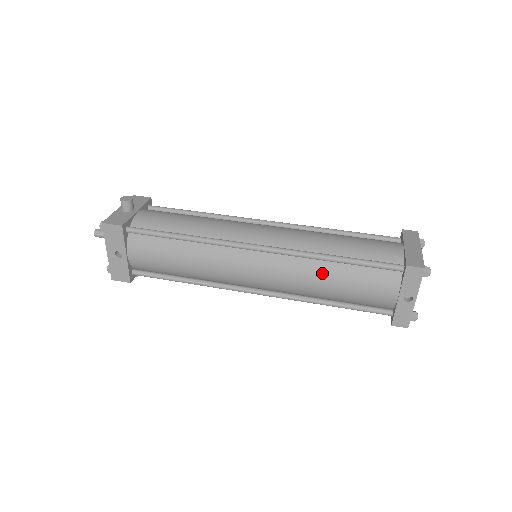
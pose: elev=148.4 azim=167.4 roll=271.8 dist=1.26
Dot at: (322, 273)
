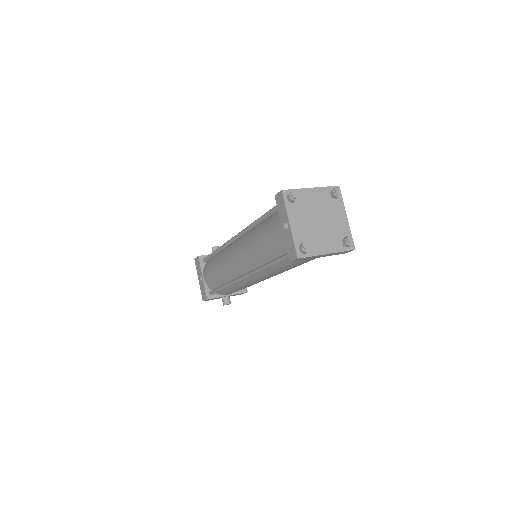
Dot at: (254, 236)
